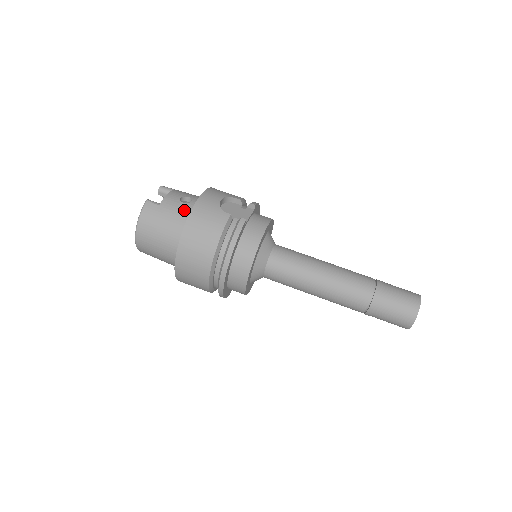
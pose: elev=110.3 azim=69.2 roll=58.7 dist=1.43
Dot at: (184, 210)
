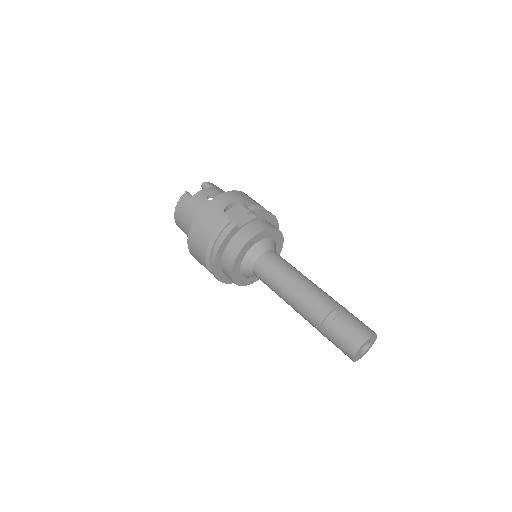
Dot at: occluded
